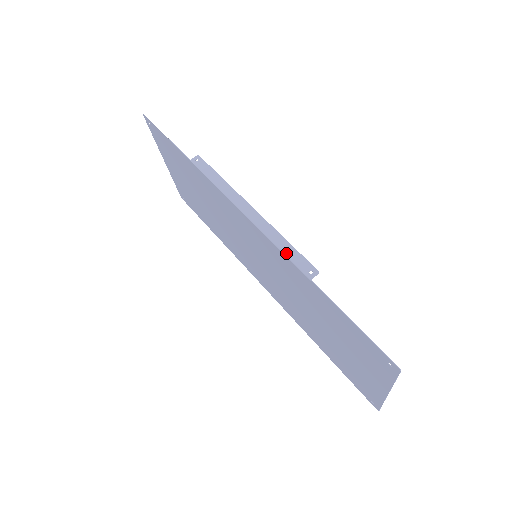
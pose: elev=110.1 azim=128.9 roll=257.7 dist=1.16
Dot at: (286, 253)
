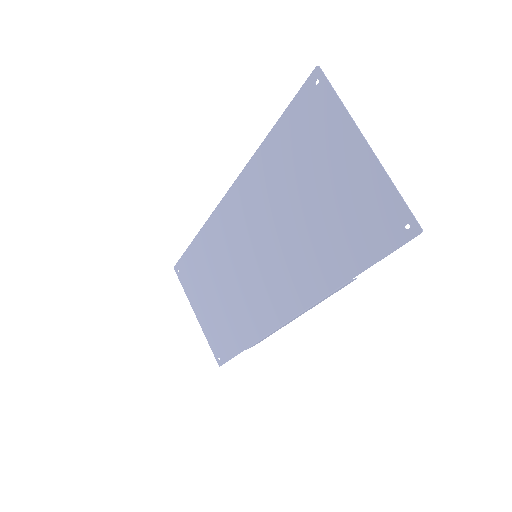
Dot at: (247, 163)
